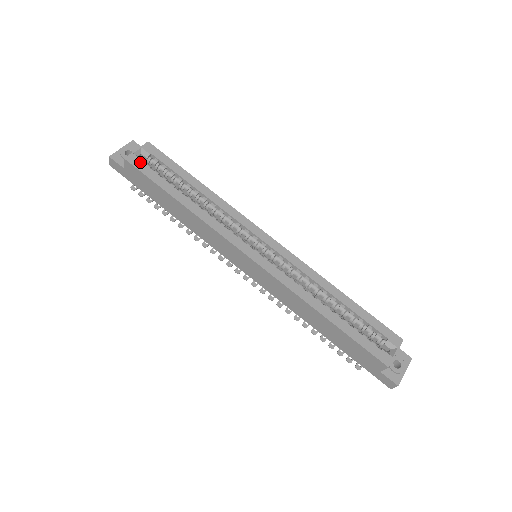
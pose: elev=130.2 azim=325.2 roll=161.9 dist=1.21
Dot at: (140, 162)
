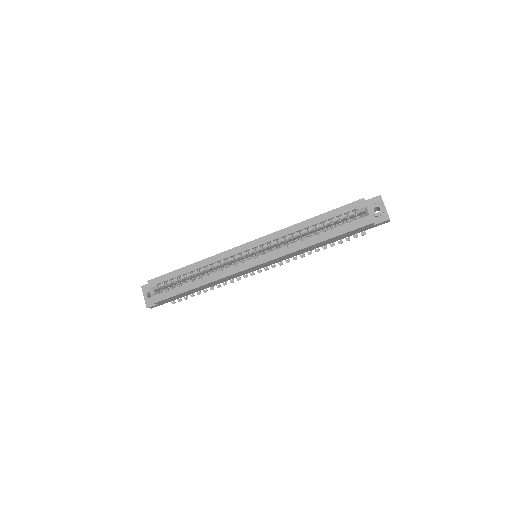
Dot at: (160, 295)
